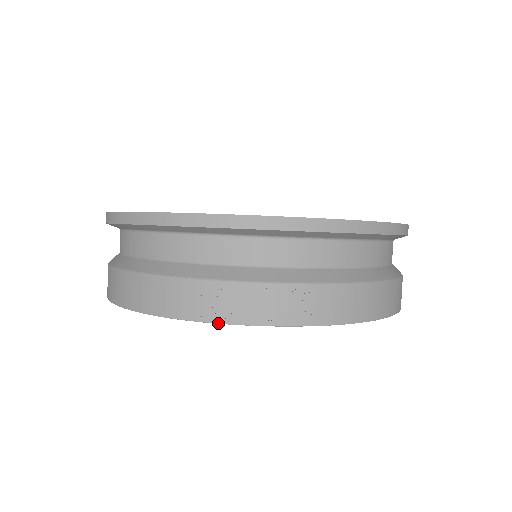
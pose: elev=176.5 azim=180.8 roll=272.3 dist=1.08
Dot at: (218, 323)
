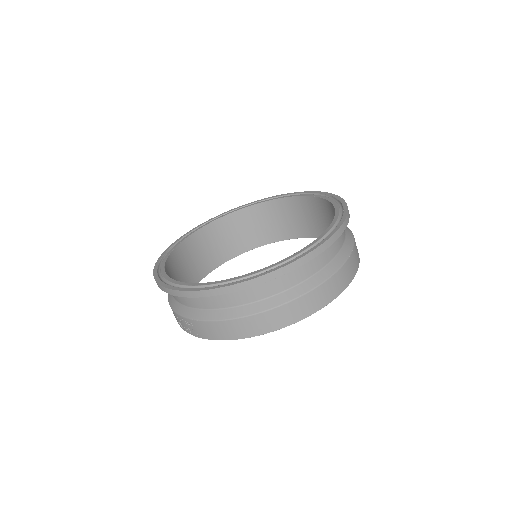
Dot at: occluded
